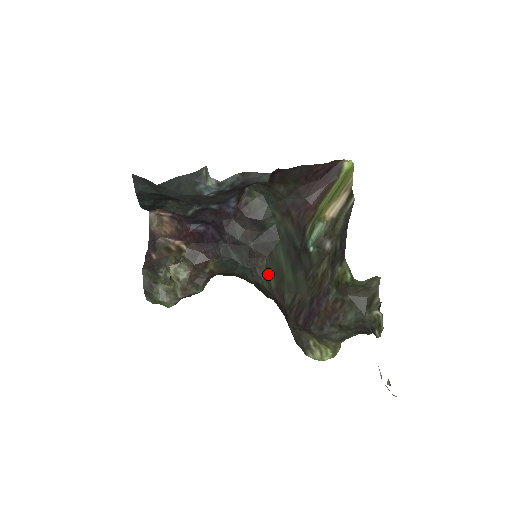
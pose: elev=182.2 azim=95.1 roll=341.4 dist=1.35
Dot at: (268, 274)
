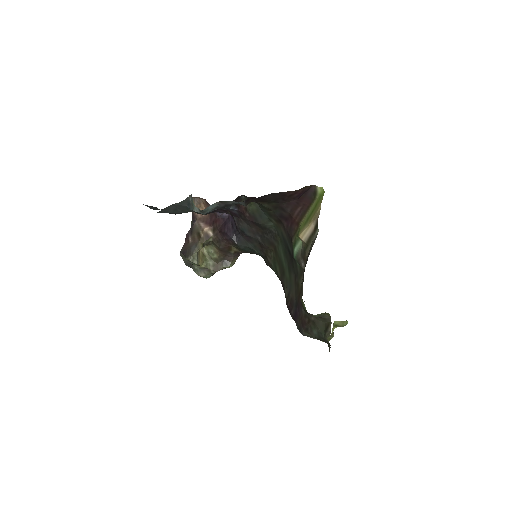
Dot at: (275, 265)
